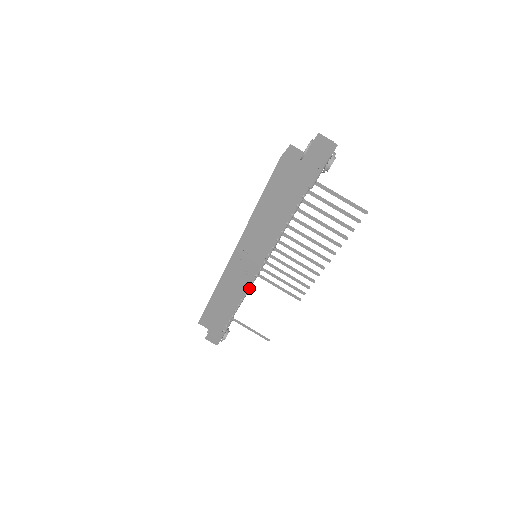
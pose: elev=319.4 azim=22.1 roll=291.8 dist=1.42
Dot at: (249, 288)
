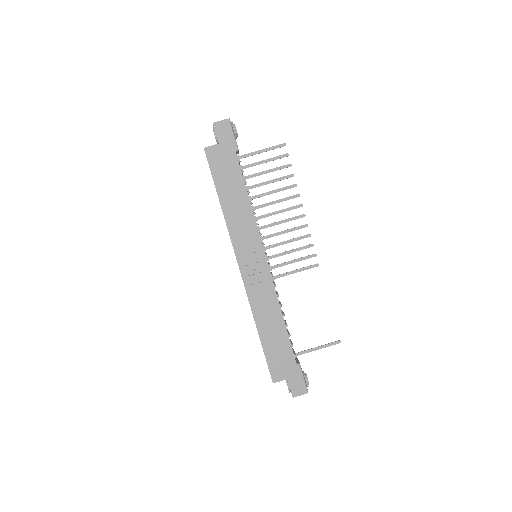
Dot at: (275, 285)
